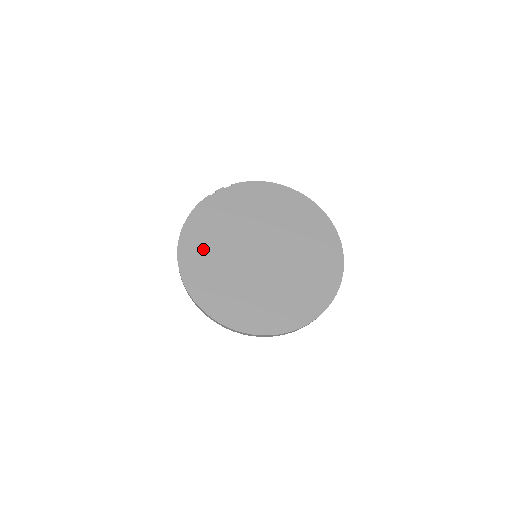
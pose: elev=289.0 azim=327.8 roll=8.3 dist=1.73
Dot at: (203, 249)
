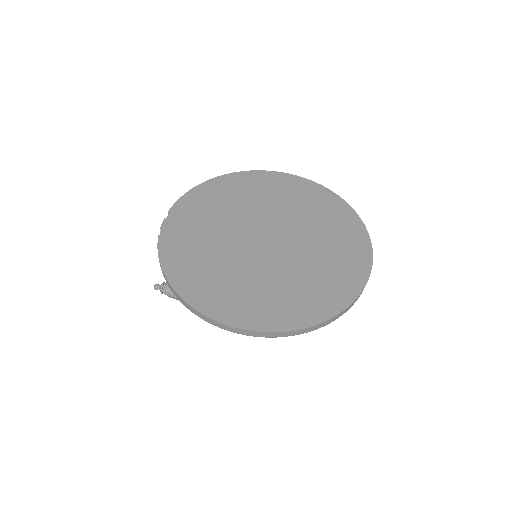
Dot at: (212, 282)
